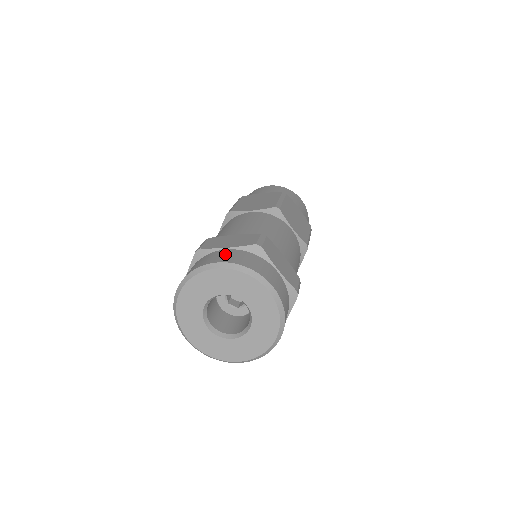
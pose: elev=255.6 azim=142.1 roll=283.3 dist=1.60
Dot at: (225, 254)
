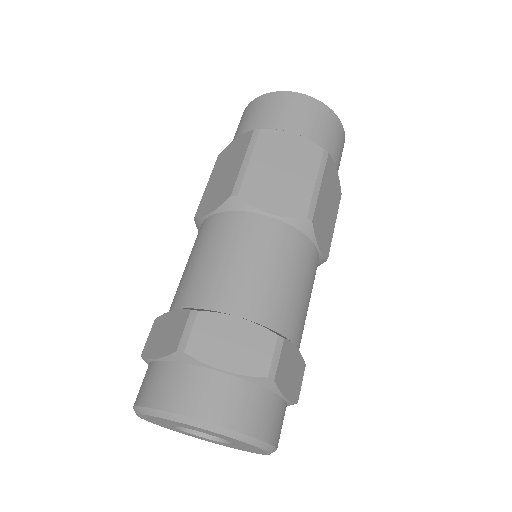
Dot at: (151, 379)
